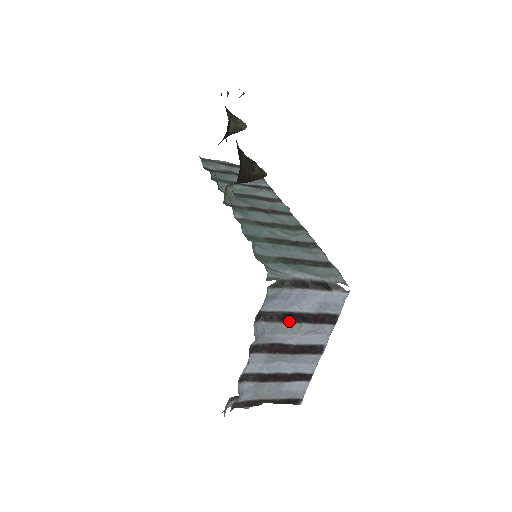
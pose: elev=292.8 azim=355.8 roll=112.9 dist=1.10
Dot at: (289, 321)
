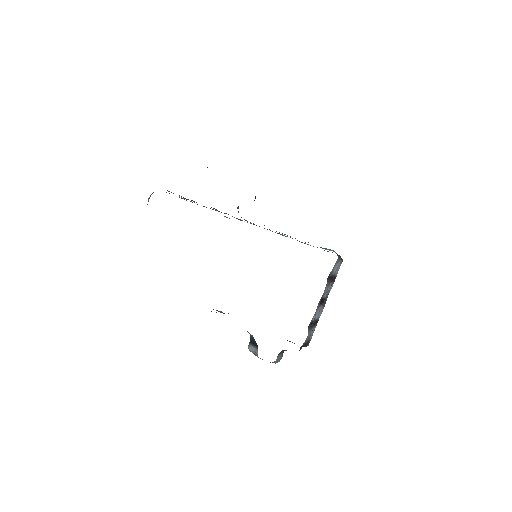
Dot at: (330, 281)
